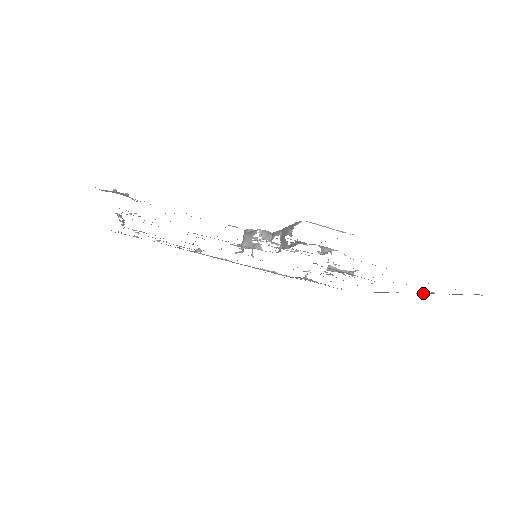
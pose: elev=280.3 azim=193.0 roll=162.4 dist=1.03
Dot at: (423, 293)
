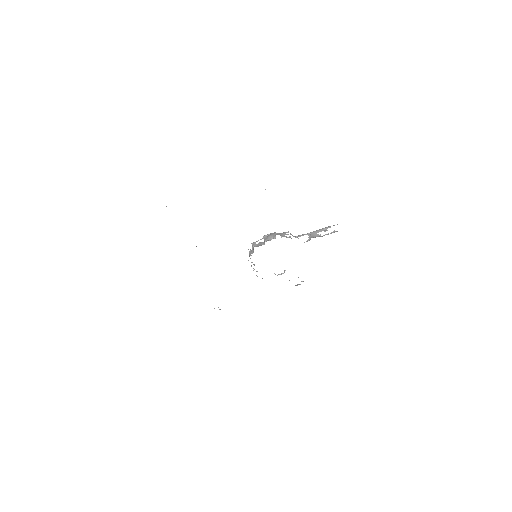
Dot at: occluded
